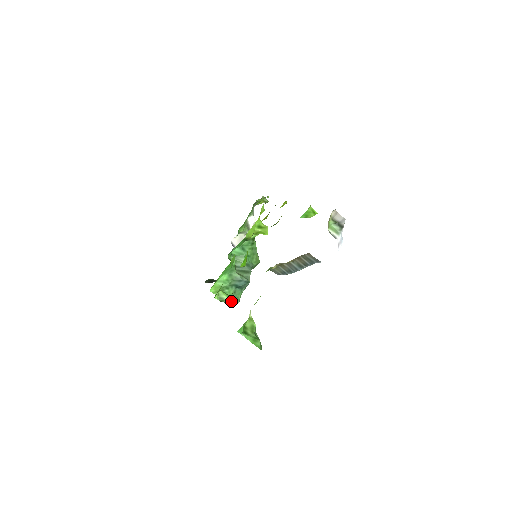
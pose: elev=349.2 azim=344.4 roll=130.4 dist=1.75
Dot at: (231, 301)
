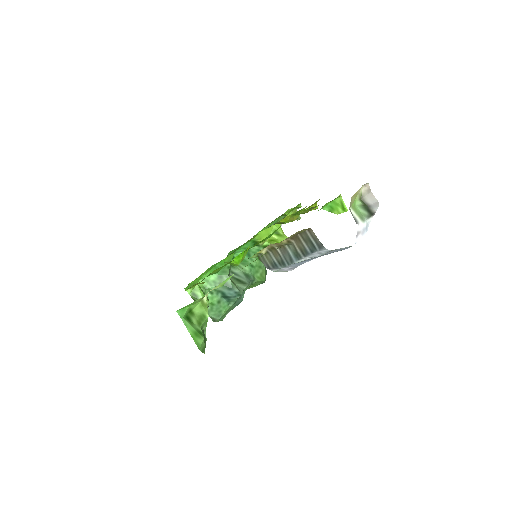
Dot at: occluded
